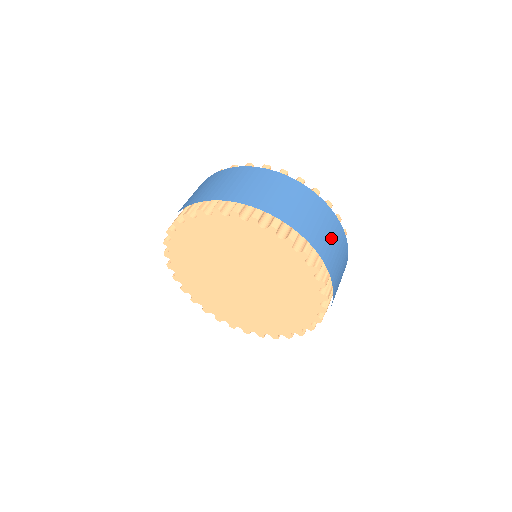
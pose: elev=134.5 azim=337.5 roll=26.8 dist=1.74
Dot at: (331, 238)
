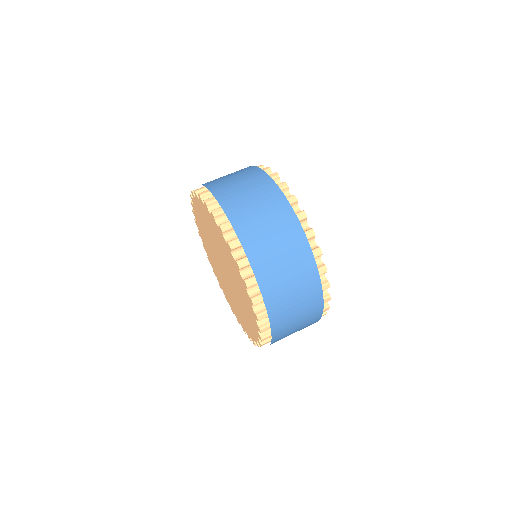
Dot at: (259, 208)
